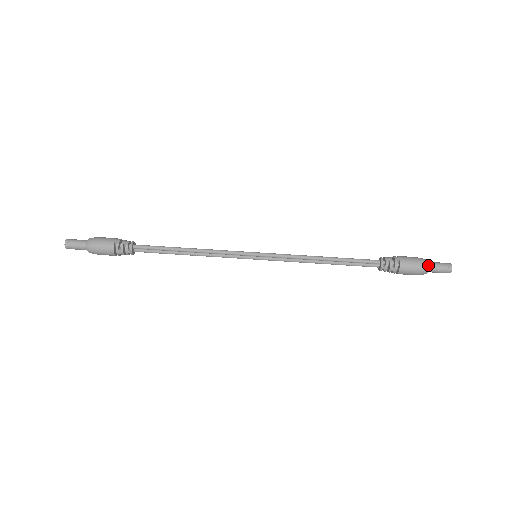
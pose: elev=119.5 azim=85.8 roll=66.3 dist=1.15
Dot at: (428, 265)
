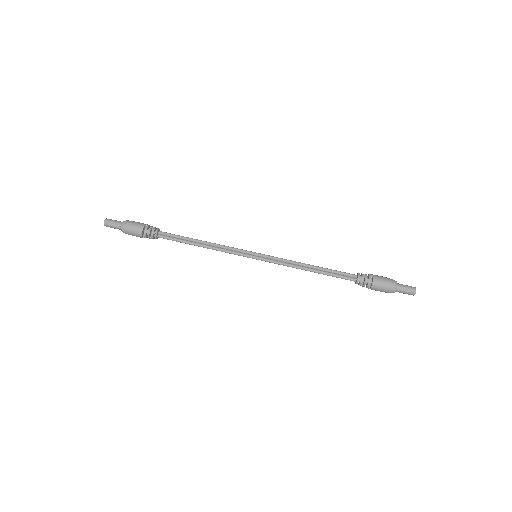
Dot at: (396, 282)
